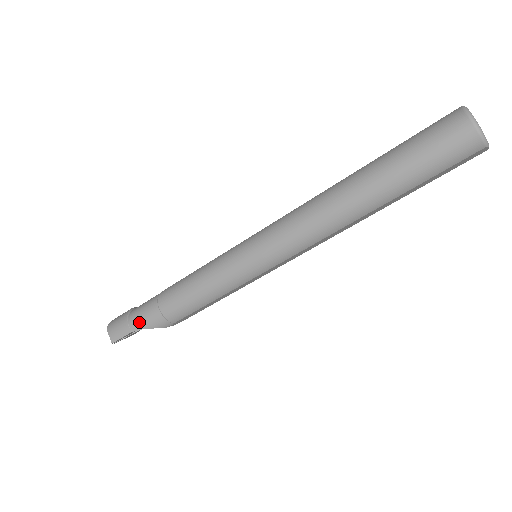
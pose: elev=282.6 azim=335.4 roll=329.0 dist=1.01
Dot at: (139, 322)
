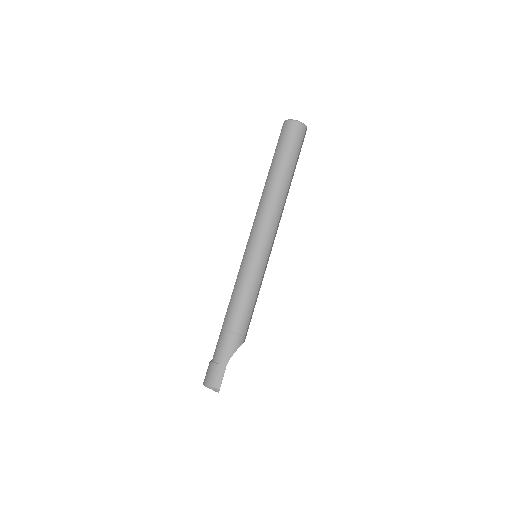
Dot at: (226, 355)
